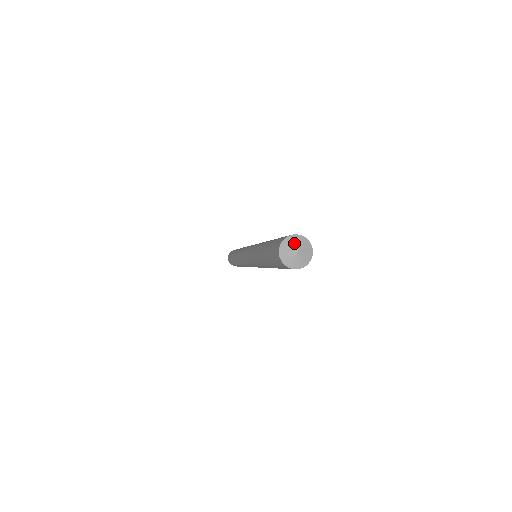
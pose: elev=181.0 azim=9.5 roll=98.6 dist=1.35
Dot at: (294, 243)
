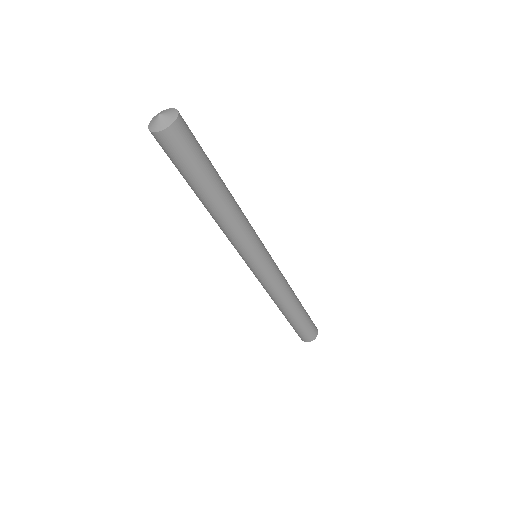
Dot at: (166, 111)
